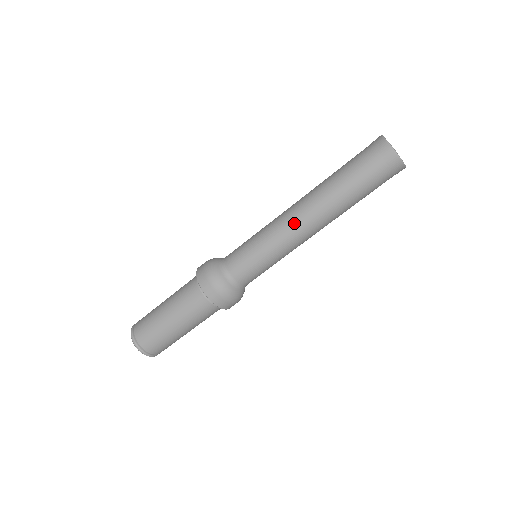
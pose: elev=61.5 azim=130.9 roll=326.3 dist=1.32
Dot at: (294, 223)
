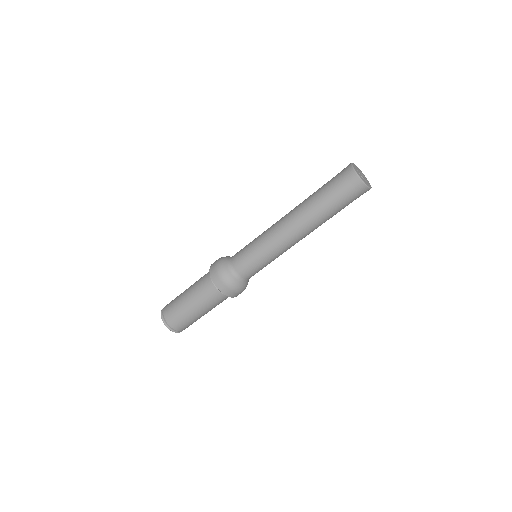
Dot at: (283, 232)
